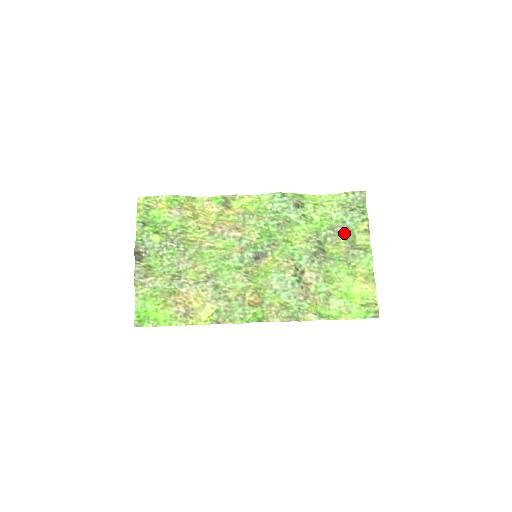
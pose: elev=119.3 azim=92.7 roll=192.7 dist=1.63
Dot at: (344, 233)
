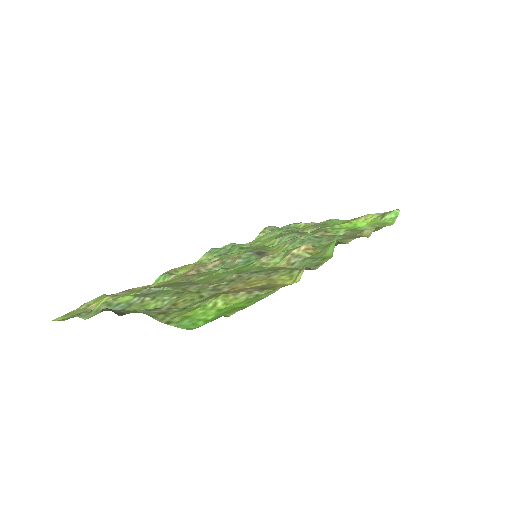
Dot at: (296, 229)
